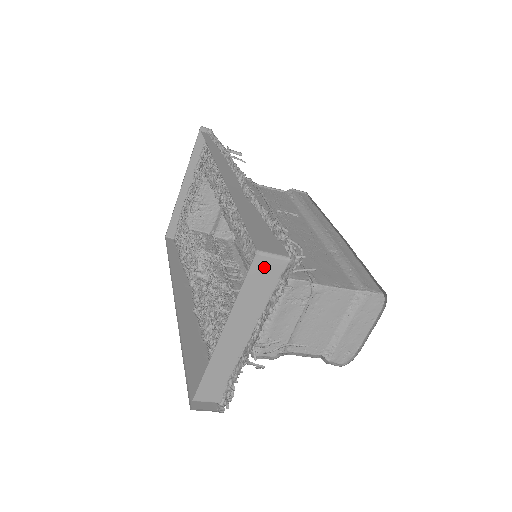
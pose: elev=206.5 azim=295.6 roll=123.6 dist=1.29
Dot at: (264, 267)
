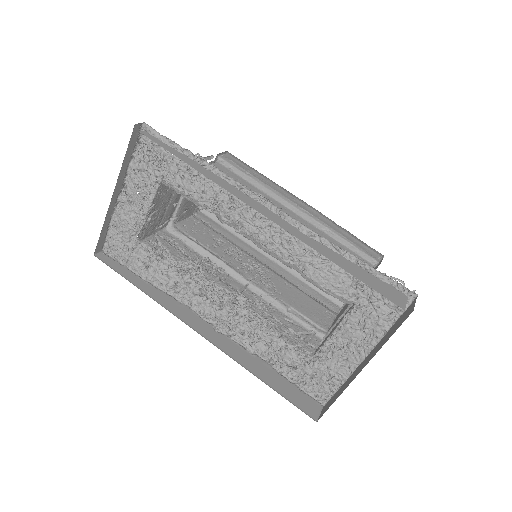
Dot at: occluded
